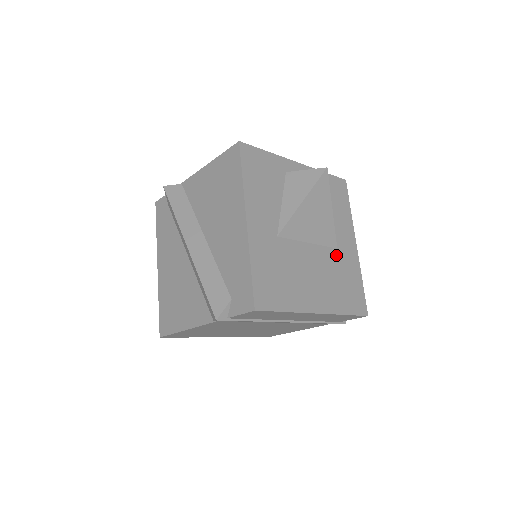
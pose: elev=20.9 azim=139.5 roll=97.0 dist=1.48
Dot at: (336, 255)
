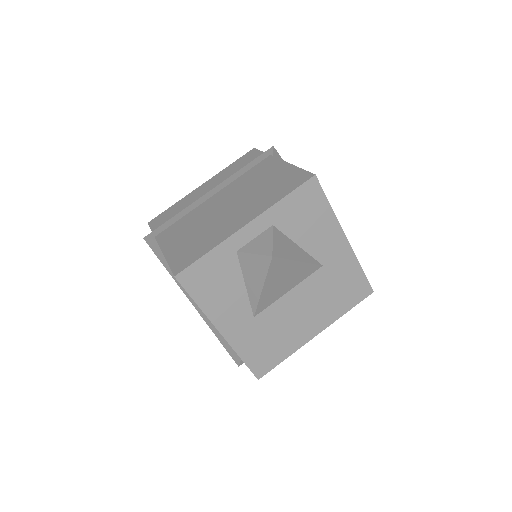
Dot at: (323, 273)
